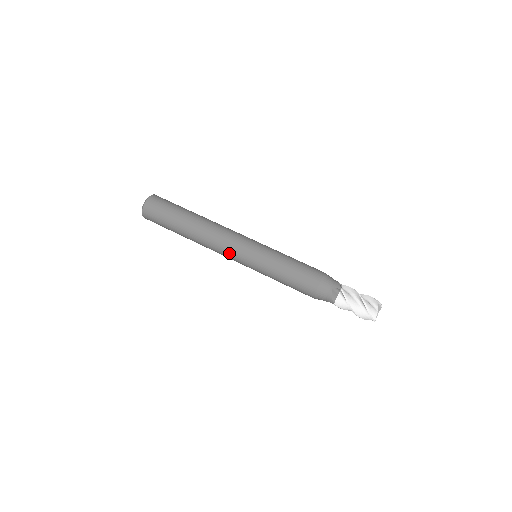
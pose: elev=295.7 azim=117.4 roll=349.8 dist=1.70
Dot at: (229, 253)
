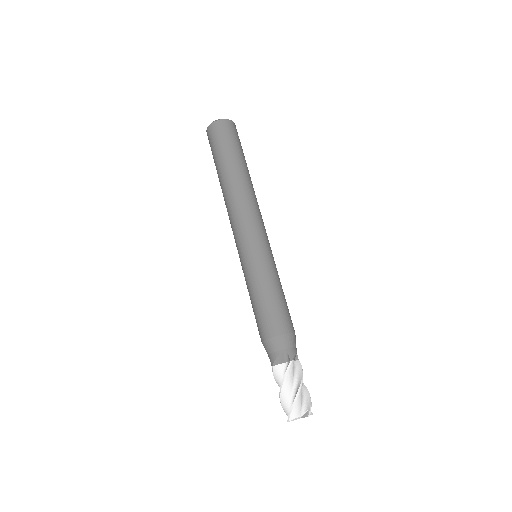
Dot at: (236, 229)
